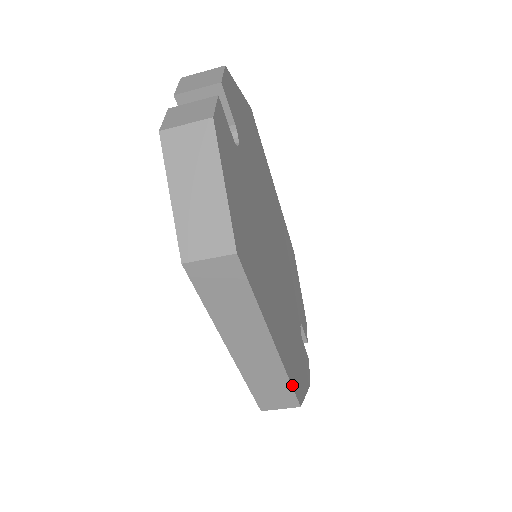
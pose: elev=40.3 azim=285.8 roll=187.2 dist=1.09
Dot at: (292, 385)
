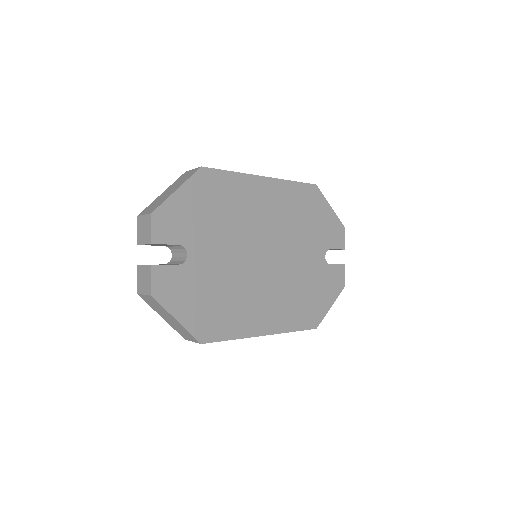
Dot at: (299, 330)
